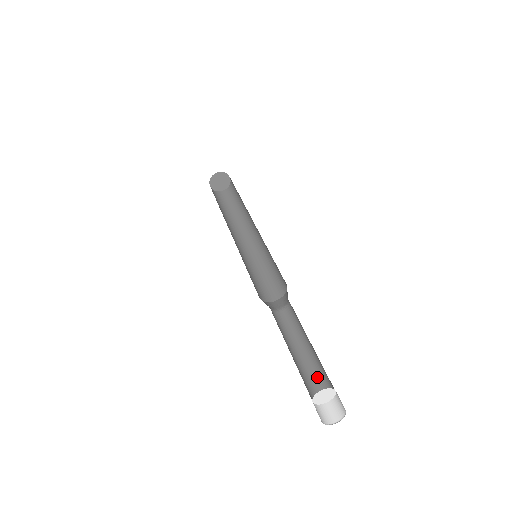
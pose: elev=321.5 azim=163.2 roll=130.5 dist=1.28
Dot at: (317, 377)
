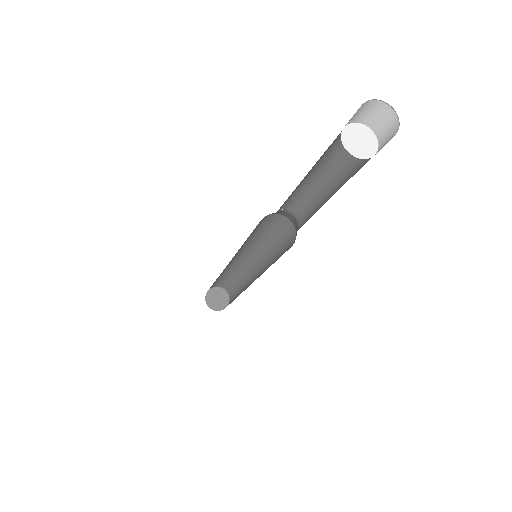
Dot at: occluded
